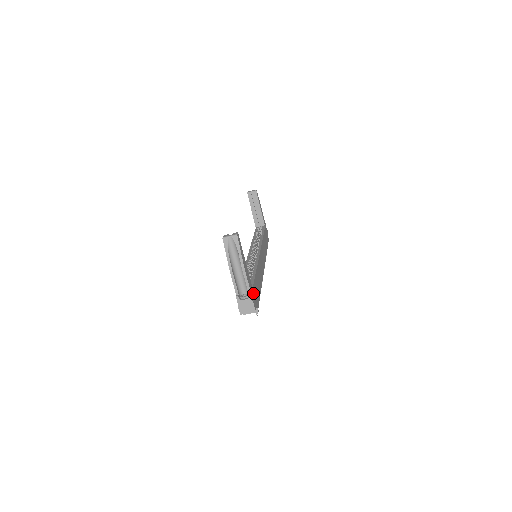
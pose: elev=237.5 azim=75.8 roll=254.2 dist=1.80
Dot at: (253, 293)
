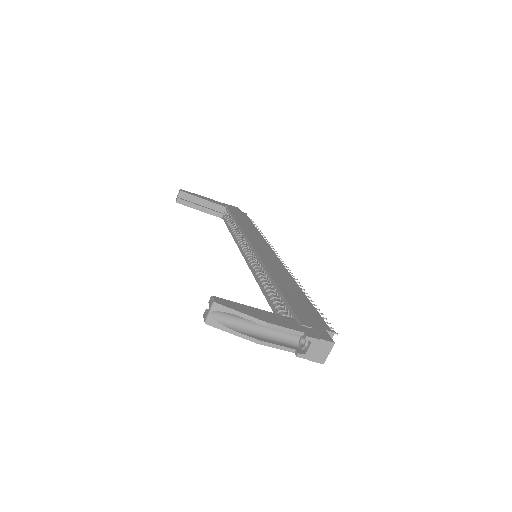
Dot at: (307, 326)
